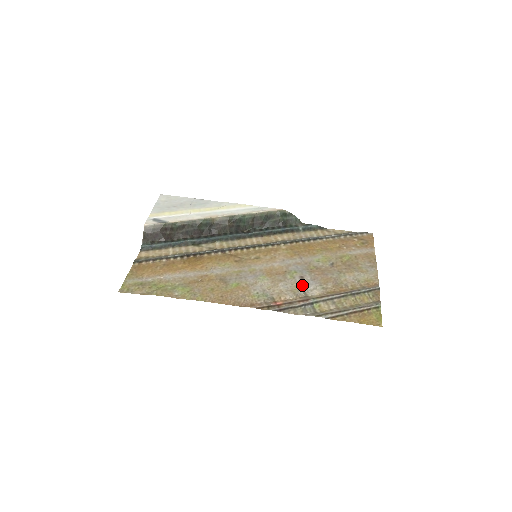
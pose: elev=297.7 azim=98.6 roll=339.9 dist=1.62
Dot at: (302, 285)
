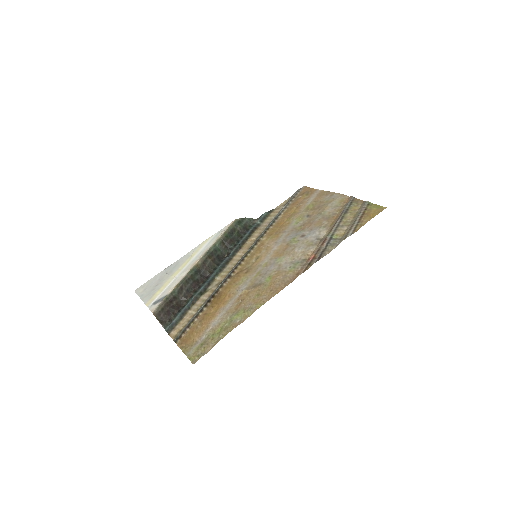
Dot at: (310, 238)
